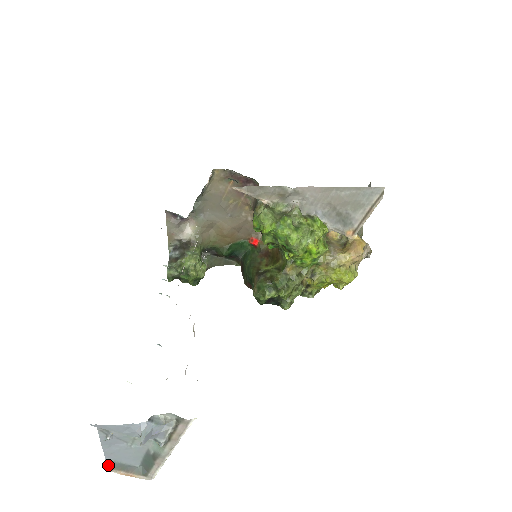
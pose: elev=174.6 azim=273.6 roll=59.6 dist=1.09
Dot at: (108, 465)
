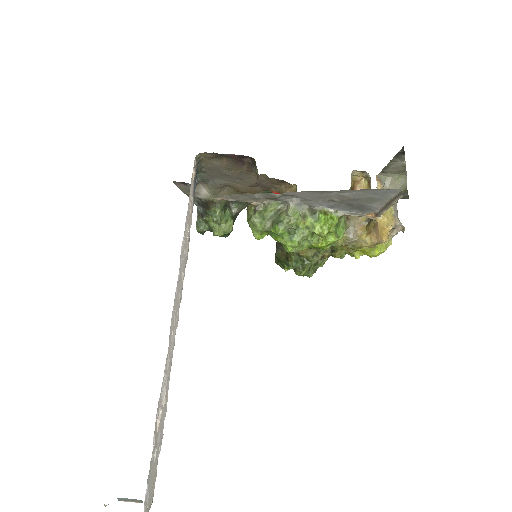
Dot at: (120, 500)
